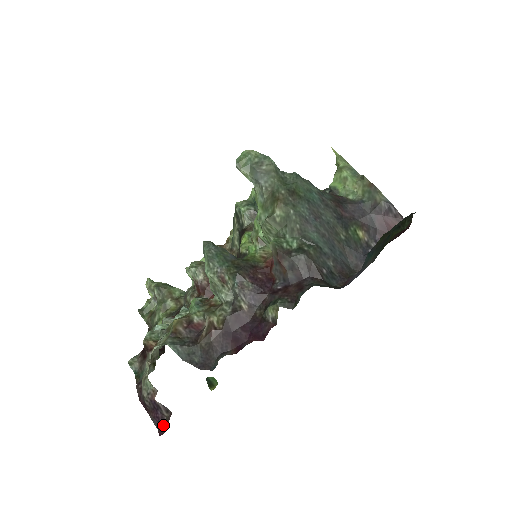
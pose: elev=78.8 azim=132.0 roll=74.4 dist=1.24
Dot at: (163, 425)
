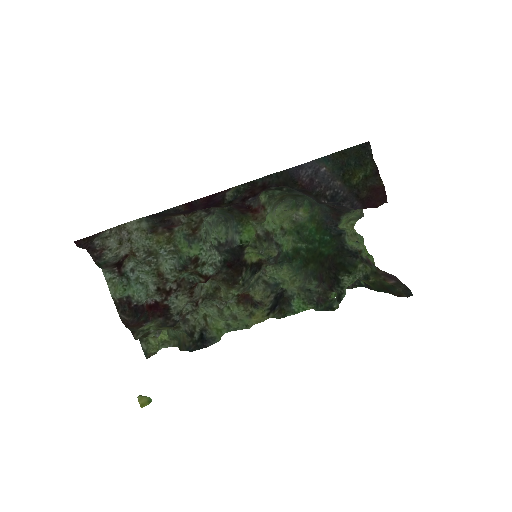
Dot at: (85, 244)
